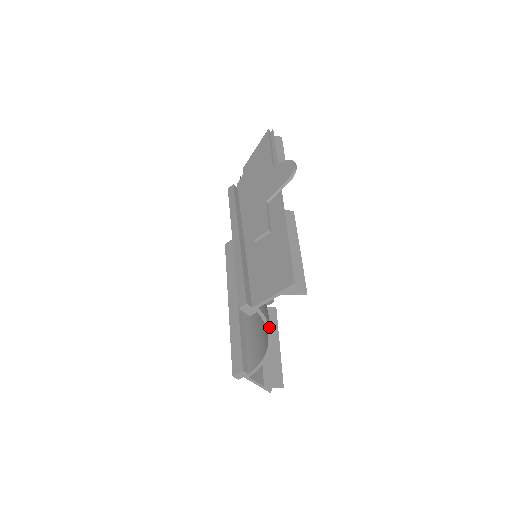
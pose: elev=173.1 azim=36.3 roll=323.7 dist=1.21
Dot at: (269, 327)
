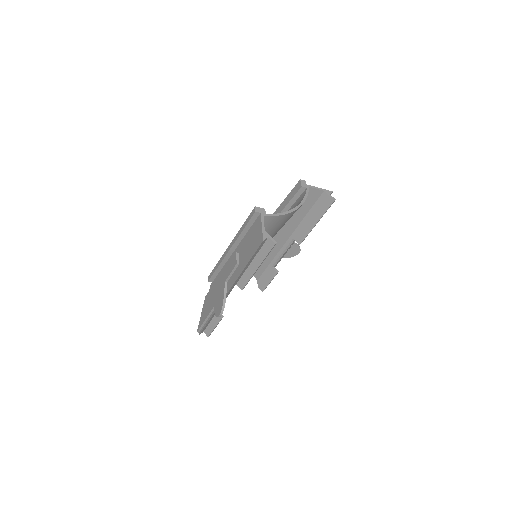
Dot at: (305, 199)
